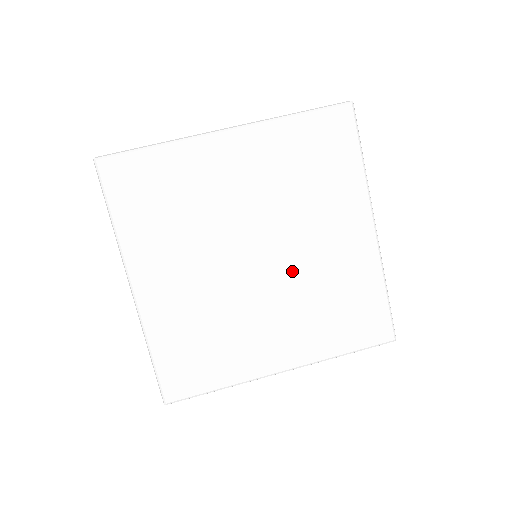
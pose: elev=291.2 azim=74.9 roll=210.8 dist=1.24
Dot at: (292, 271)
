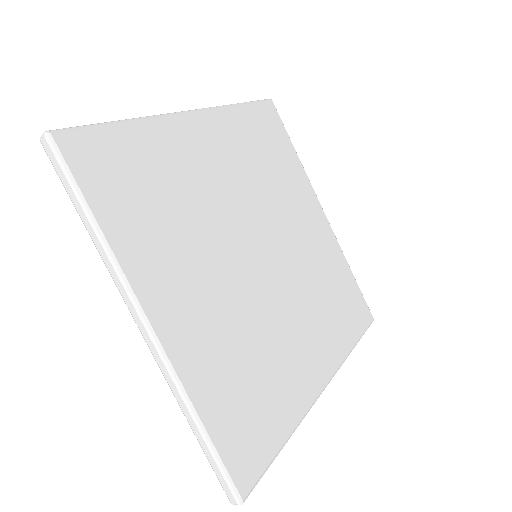
Dot at: (291, 265)
